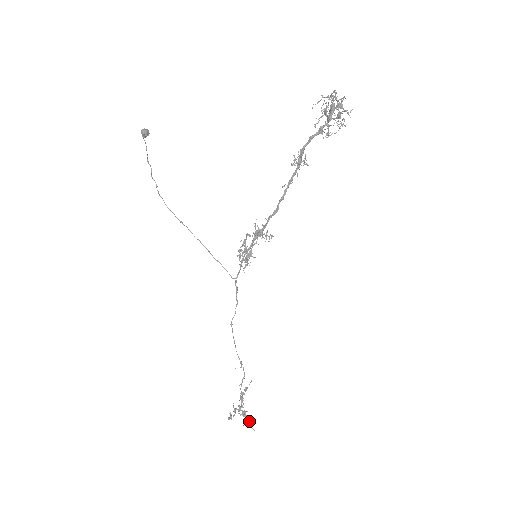
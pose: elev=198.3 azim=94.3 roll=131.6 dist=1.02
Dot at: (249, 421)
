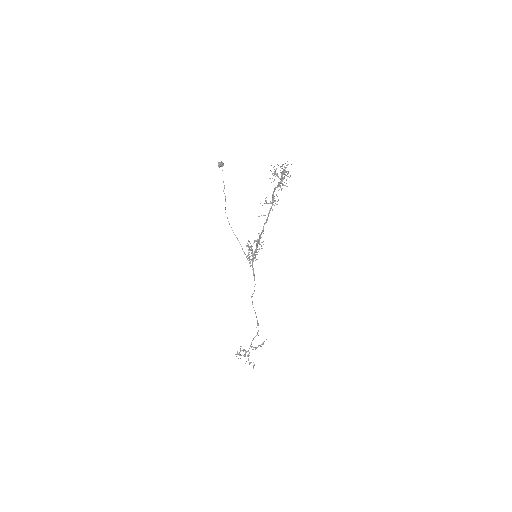
Dot at: (250, 362)
